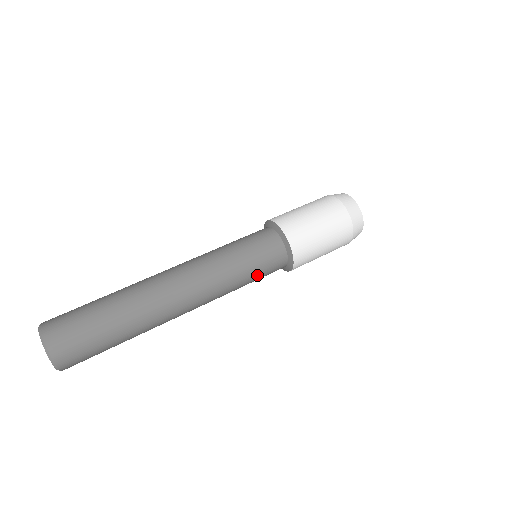
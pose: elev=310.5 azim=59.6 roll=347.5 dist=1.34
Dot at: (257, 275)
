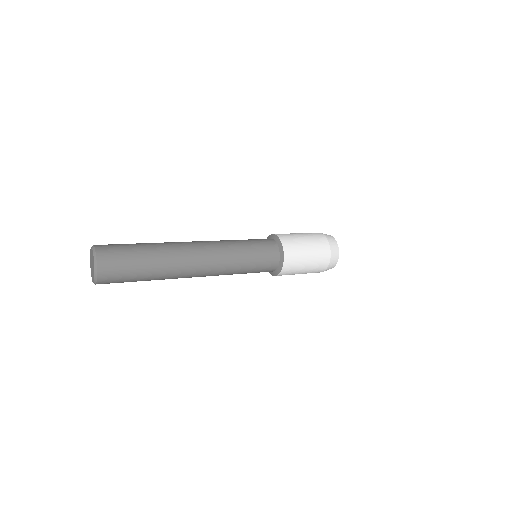
Dot at: (254, 247)
